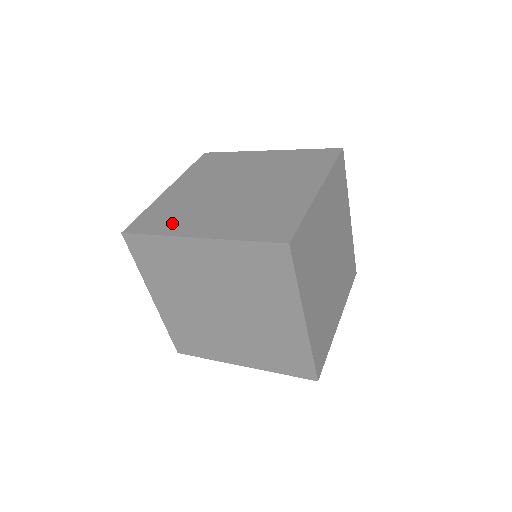
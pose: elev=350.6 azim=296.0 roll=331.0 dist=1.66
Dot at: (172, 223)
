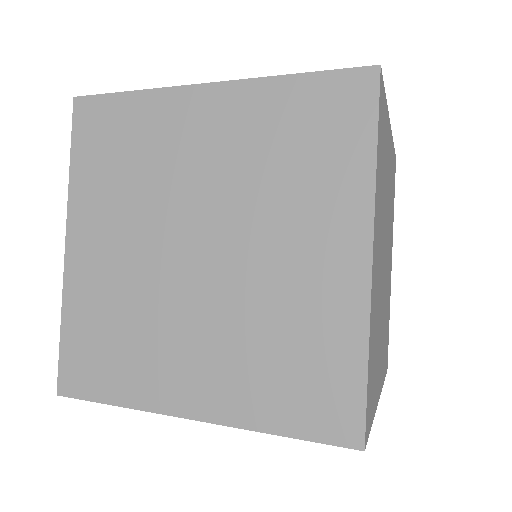
Dot at: (127, 371)
